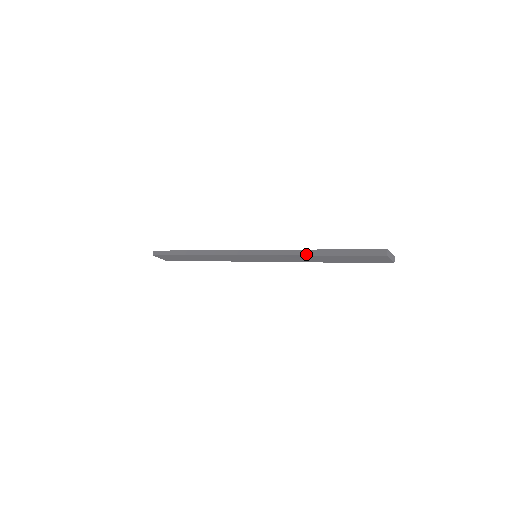
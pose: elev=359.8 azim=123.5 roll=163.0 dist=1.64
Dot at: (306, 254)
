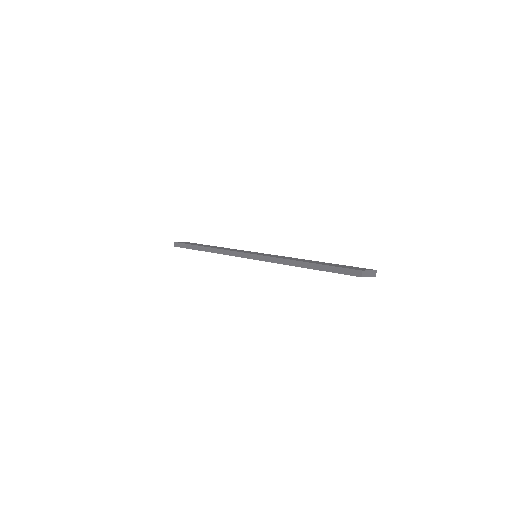
Dot at: (293, 265)
